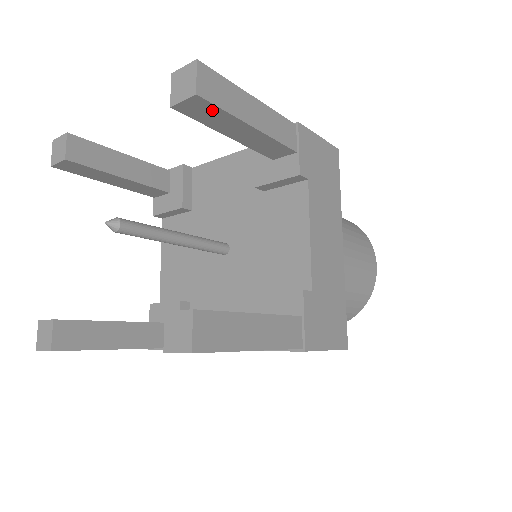
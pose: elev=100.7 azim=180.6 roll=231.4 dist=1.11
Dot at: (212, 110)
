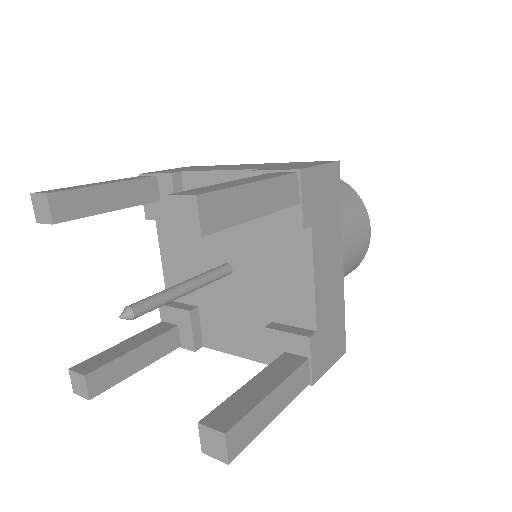
Dot at: occluded
